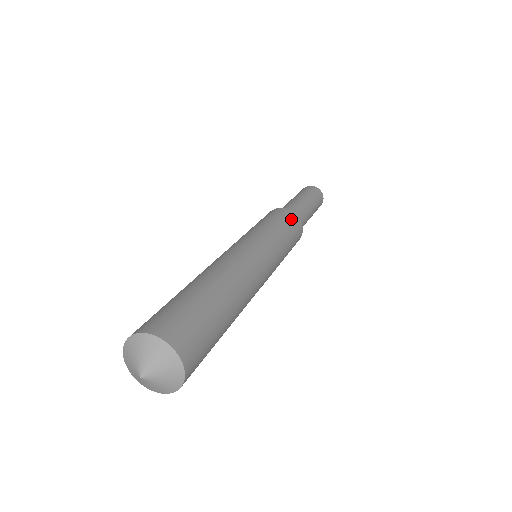
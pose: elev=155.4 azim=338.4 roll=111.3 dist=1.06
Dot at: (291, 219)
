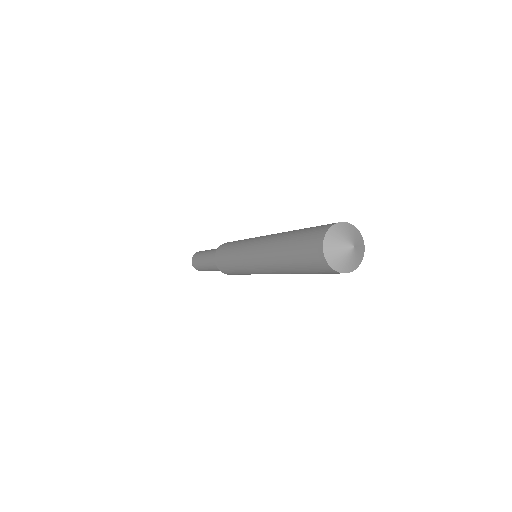
Dot at: occluded
